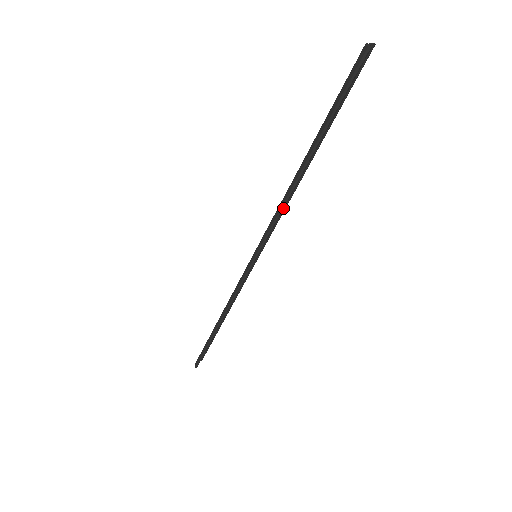
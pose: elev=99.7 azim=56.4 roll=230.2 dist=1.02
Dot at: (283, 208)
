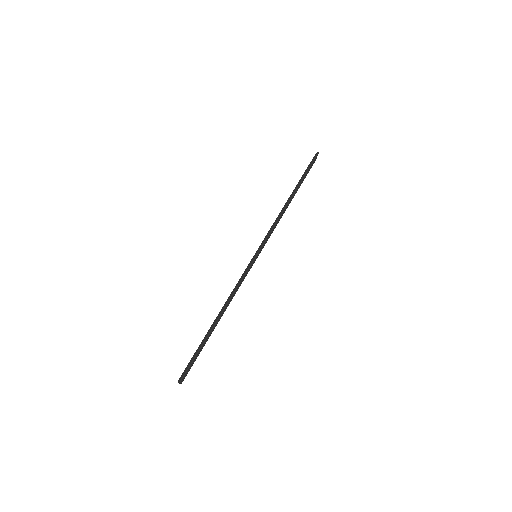
Dot at: occluded
